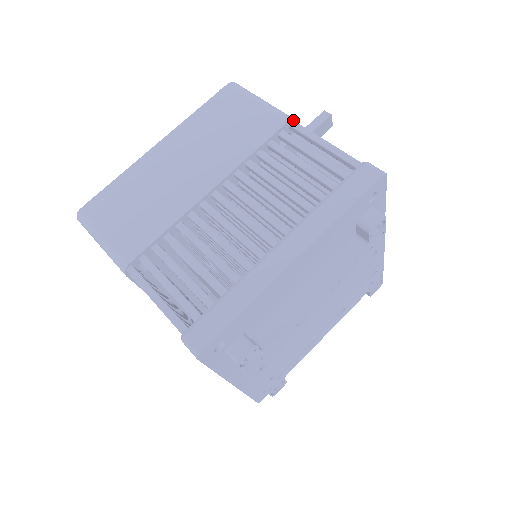
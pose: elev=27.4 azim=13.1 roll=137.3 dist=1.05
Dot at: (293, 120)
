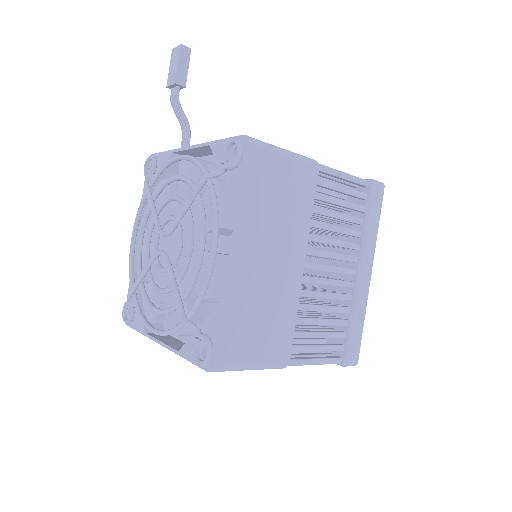
Dot at: (317, 163)
